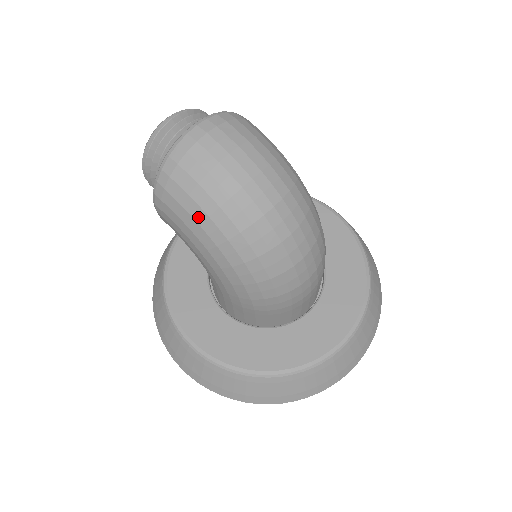
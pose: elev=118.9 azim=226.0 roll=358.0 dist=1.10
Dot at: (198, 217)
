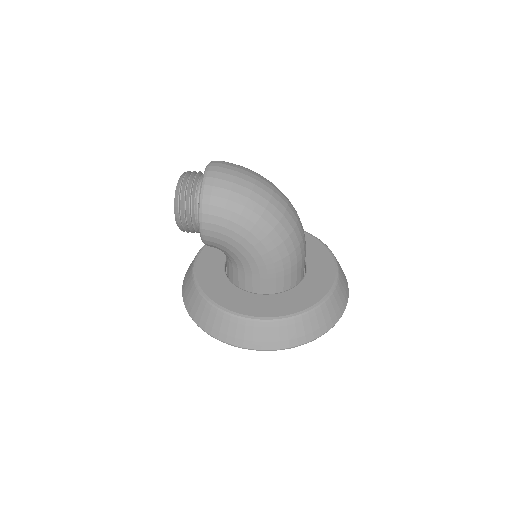
Dot at: (238, 210)
